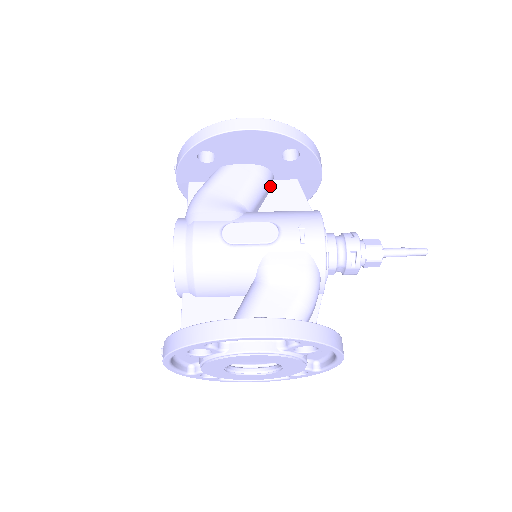
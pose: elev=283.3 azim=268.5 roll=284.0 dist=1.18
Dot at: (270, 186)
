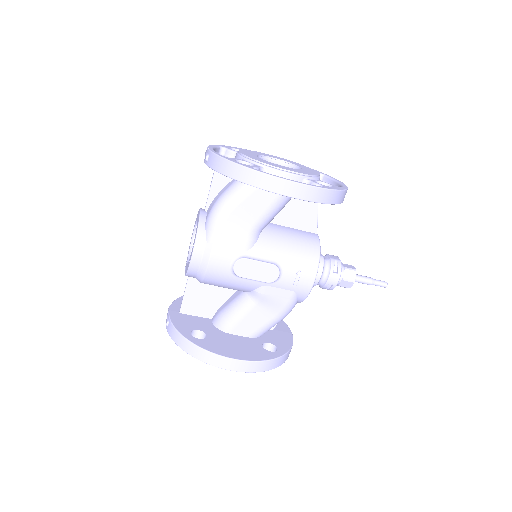
Dot at: occluded
